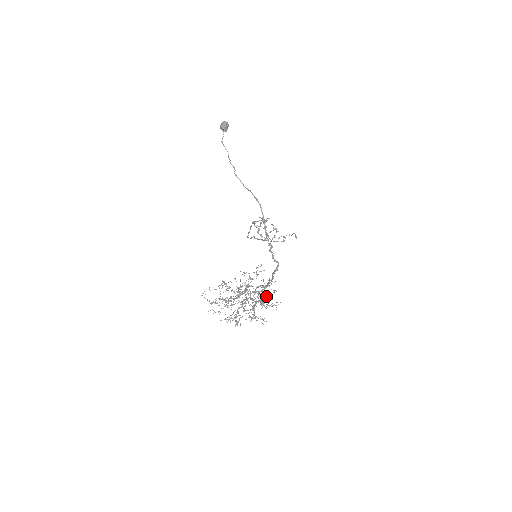
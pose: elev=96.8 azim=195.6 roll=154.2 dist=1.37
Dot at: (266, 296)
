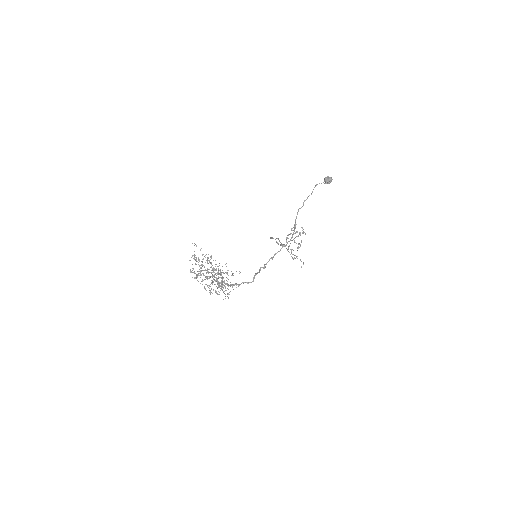
Dot at: (222, 289)
